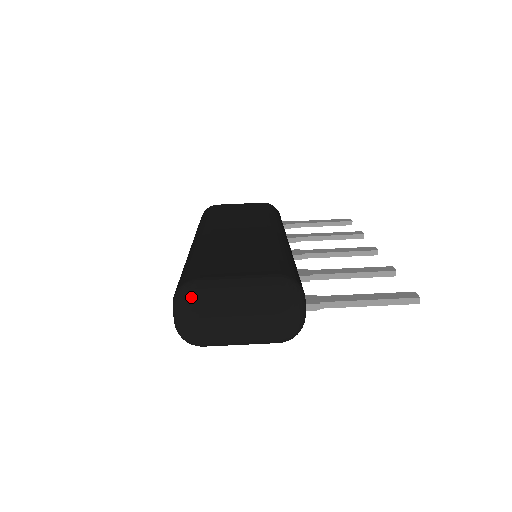
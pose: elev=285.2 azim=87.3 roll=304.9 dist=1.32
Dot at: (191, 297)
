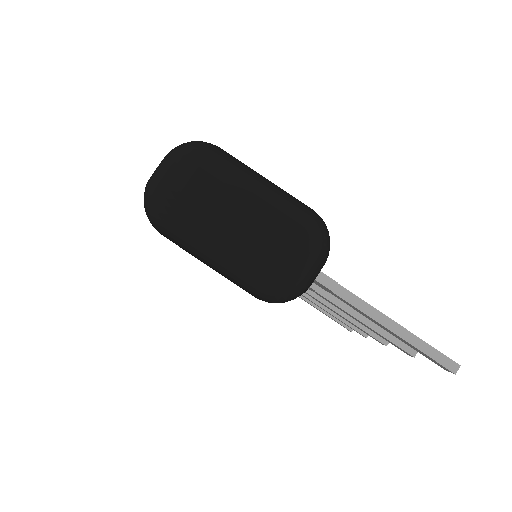
Dot at: (202, 147)
